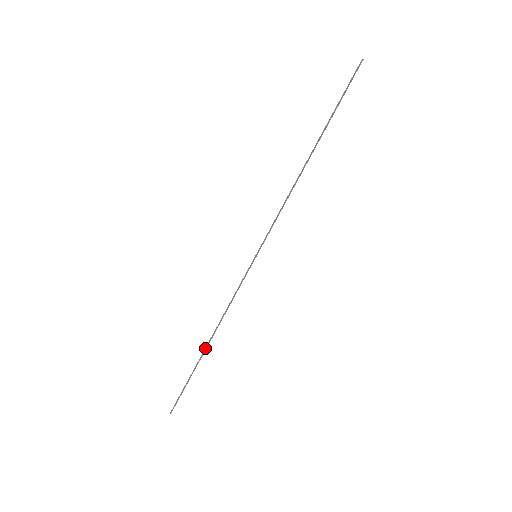
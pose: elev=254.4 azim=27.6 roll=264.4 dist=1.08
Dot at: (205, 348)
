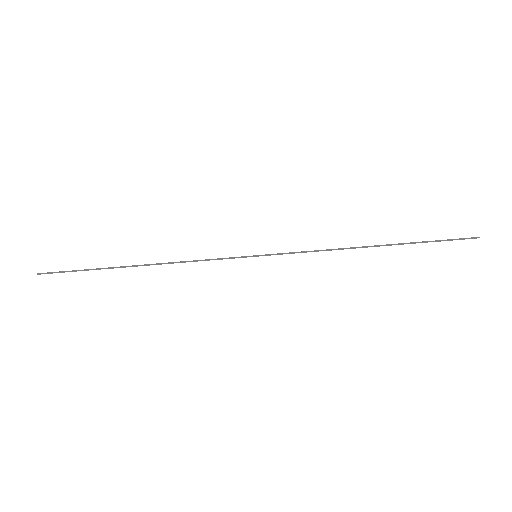
Dot at: (133, 265)
